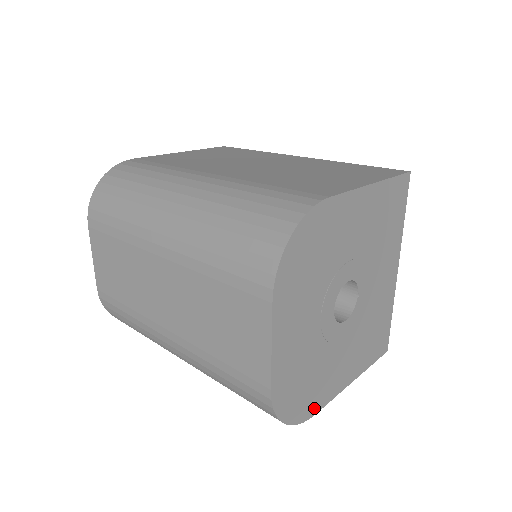
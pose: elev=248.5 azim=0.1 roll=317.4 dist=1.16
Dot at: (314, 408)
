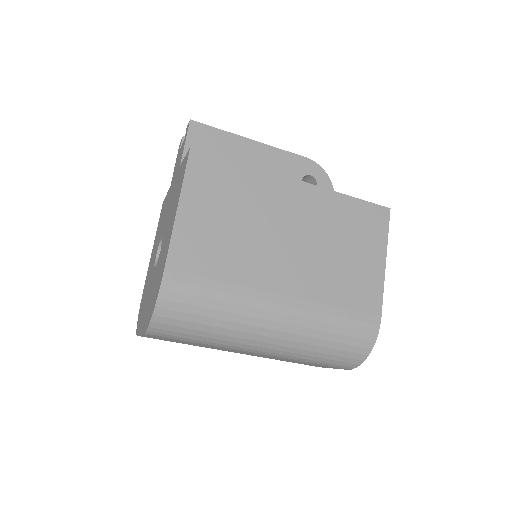
Dot at: occluded
